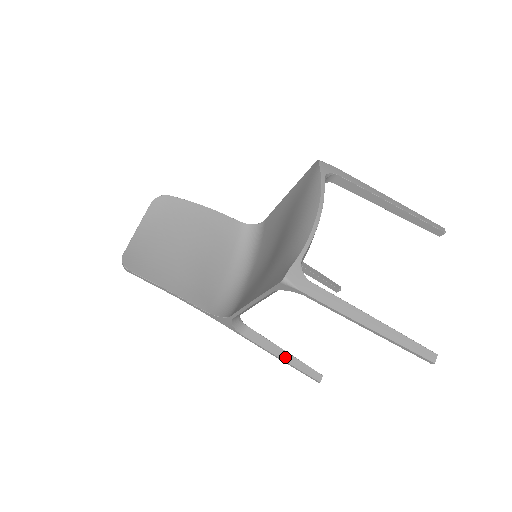
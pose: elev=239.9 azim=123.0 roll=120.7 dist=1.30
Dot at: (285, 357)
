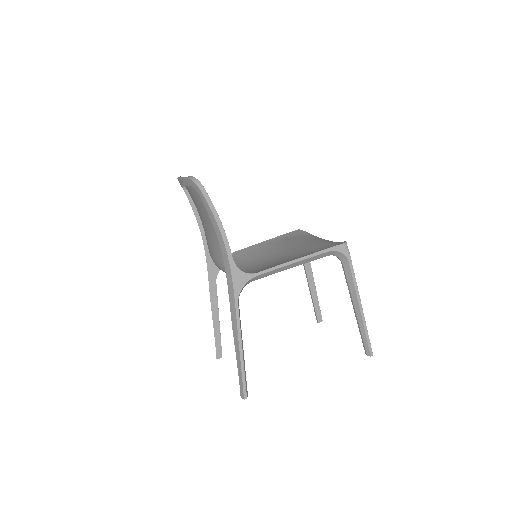
Dot at: (243, 352)
